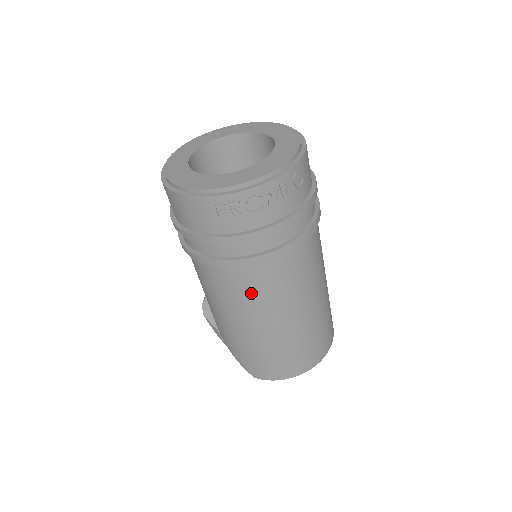
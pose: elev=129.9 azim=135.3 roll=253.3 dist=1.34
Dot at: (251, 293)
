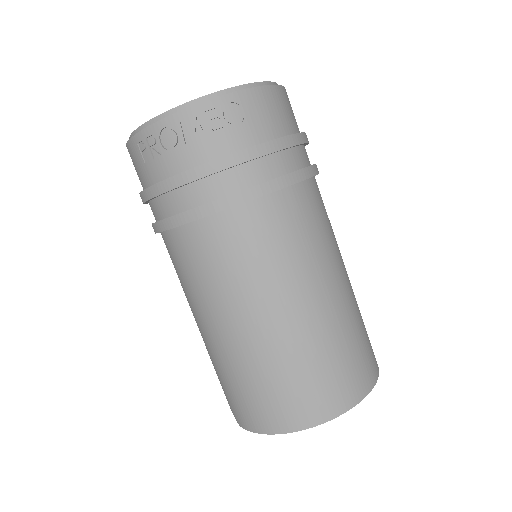
Dot at: (195, 273)
